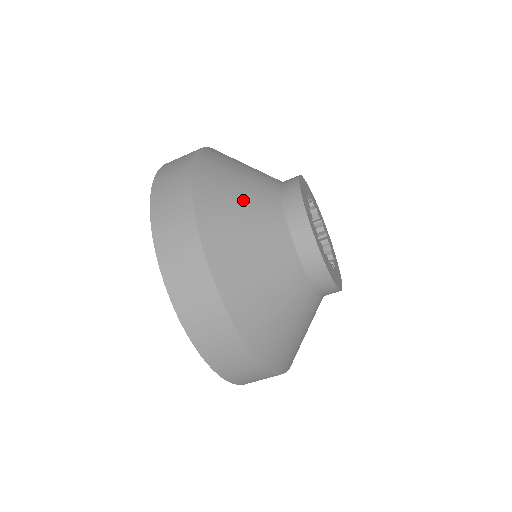
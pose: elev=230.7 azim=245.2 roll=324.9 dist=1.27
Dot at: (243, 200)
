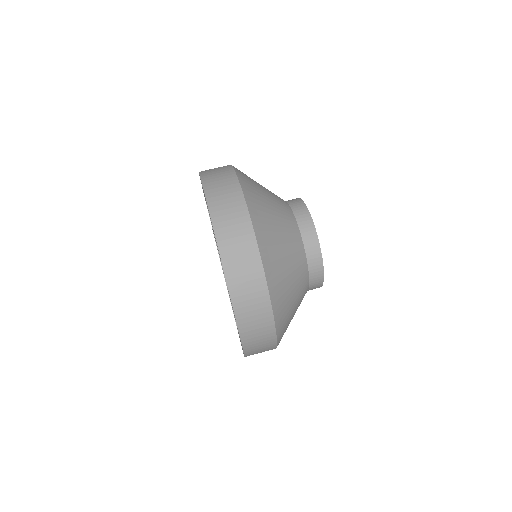
Dot at: occluded
